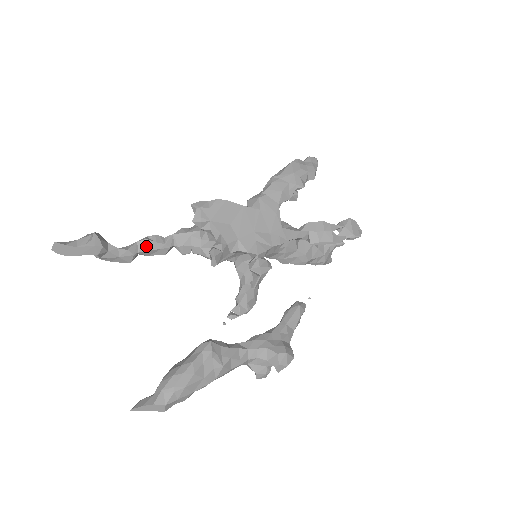
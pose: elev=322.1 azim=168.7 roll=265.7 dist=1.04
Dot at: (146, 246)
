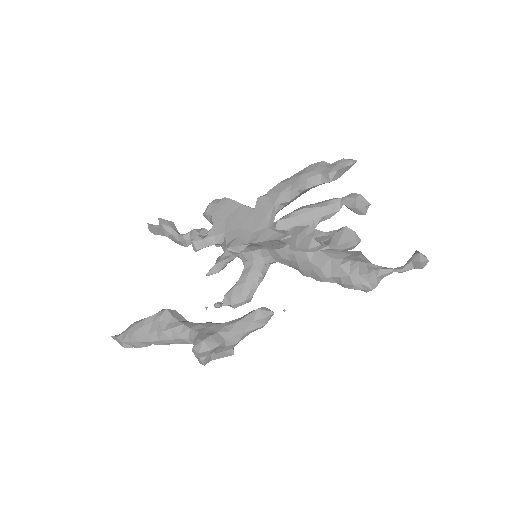
Dot at: (194, 235)
